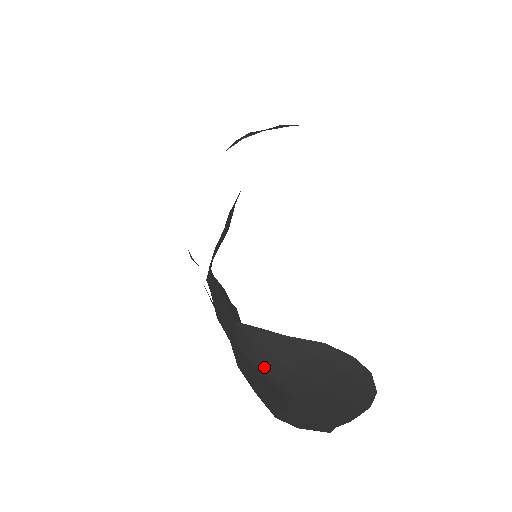
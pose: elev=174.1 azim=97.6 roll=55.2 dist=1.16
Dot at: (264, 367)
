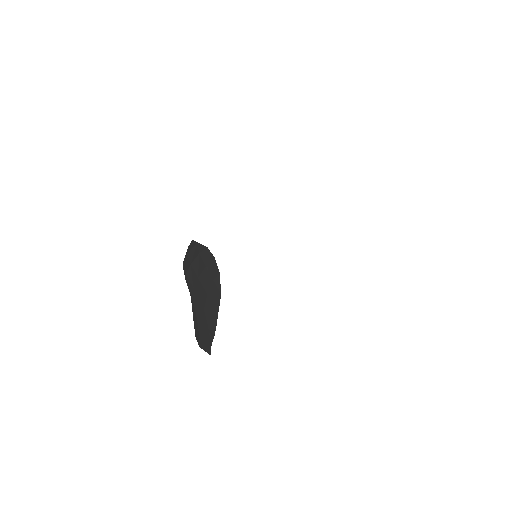
Dot at: (184, 263)
